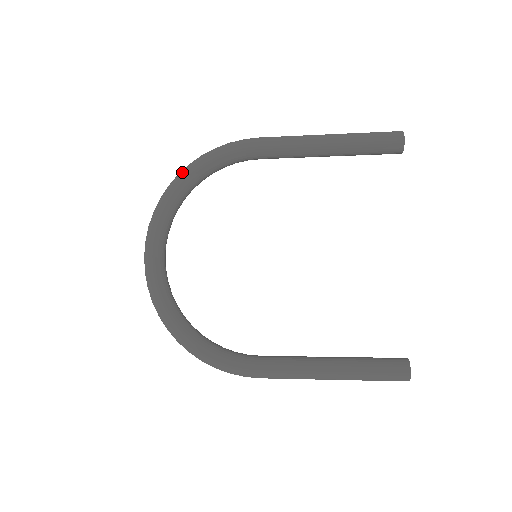
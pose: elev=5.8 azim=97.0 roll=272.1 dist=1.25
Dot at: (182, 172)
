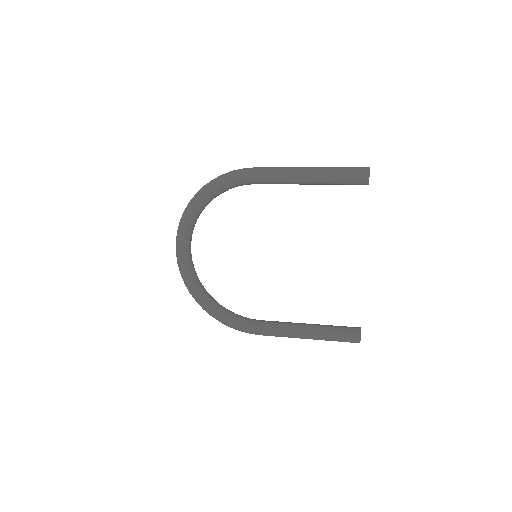
Dot at: (198, 194)
